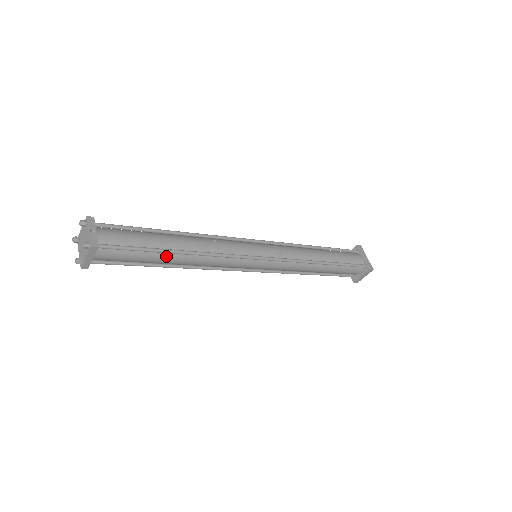
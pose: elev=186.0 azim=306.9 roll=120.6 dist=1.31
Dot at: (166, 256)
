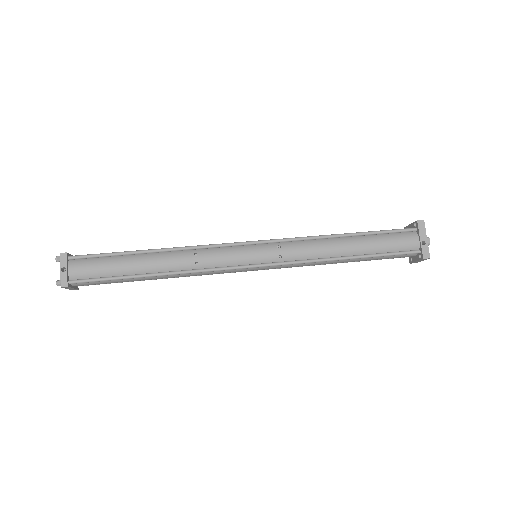
Dot at: (141, 278)
